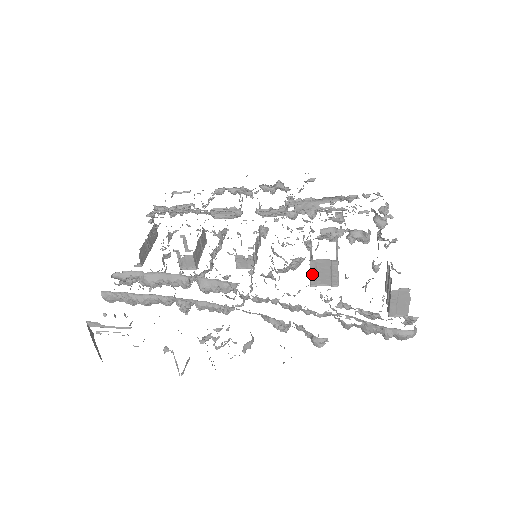
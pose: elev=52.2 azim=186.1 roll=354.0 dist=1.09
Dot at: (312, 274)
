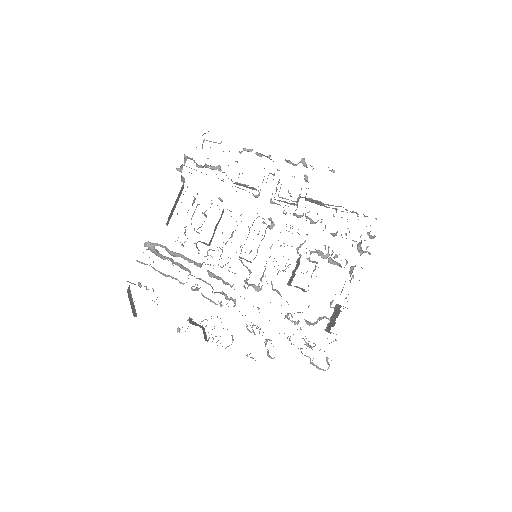
Dot at: (290, 285)
